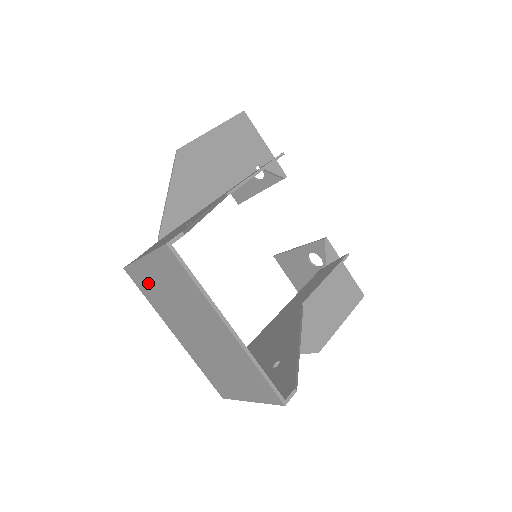
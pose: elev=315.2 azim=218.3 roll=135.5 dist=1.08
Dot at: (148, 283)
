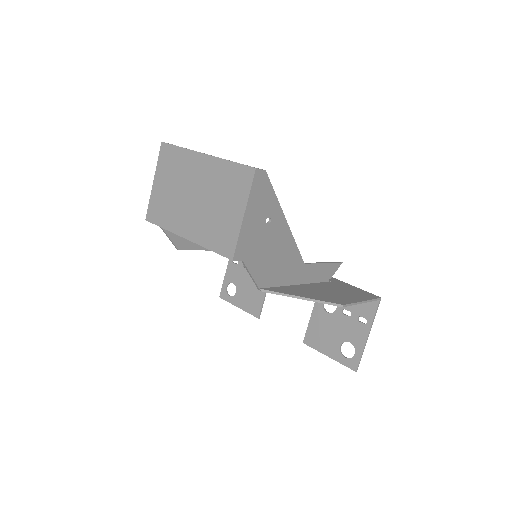
Dot at: (160, 204)
